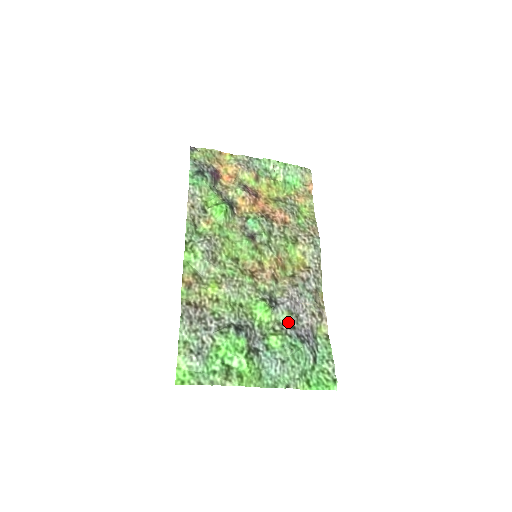
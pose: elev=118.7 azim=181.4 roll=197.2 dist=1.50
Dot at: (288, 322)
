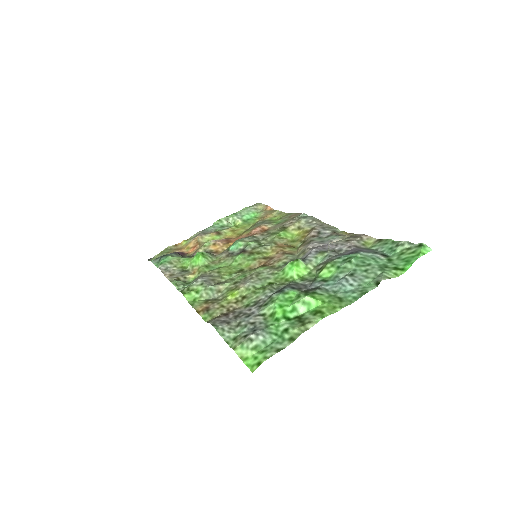
Dot at: (327, 257)
